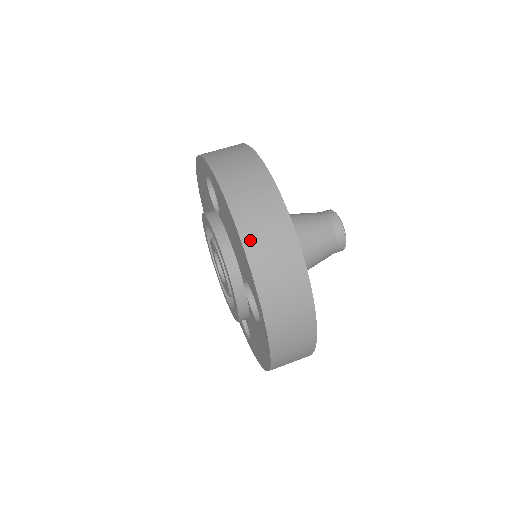
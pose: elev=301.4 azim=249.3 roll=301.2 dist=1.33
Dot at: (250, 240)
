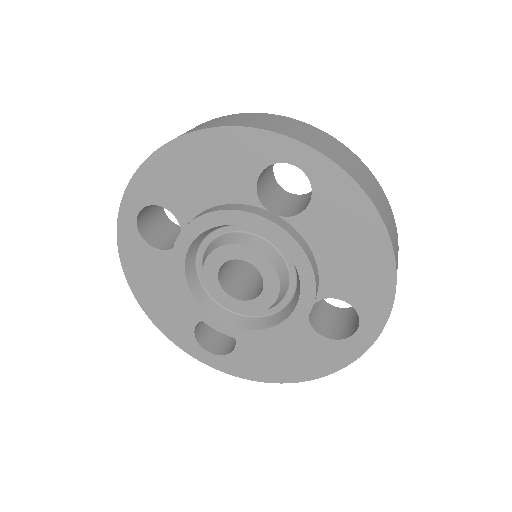
Dot at: (209, 126)
